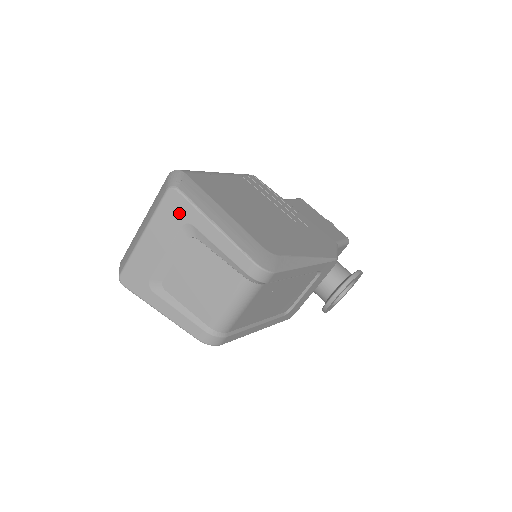
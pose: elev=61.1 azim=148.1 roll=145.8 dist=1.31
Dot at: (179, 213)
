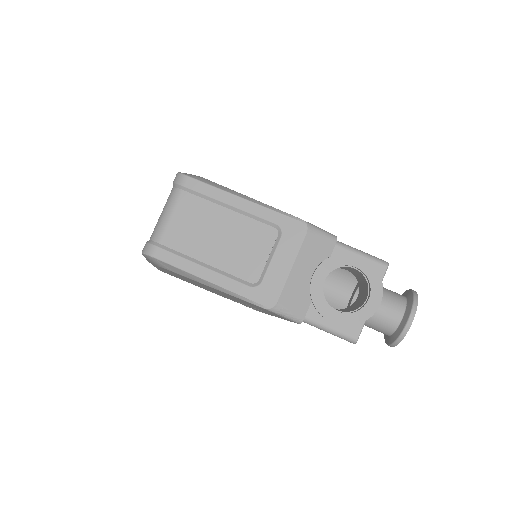
Dot at: occluded
